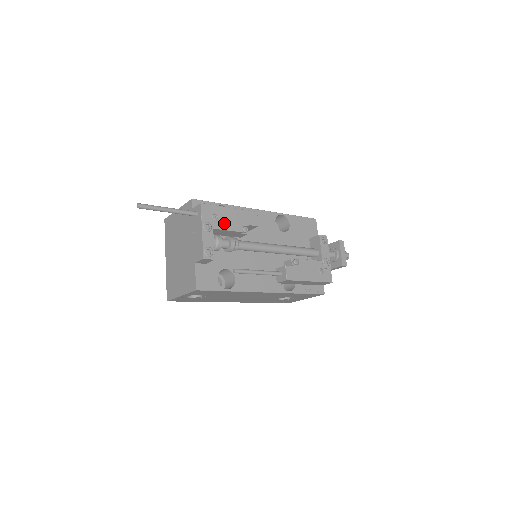
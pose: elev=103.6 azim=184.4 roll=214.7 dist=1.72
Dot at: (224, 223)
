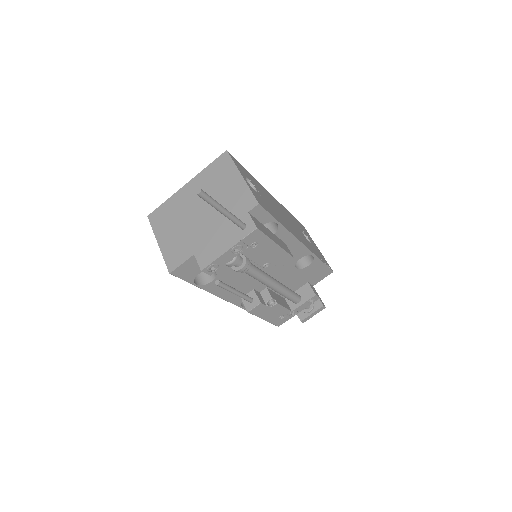
Dot at: (255, 253)
